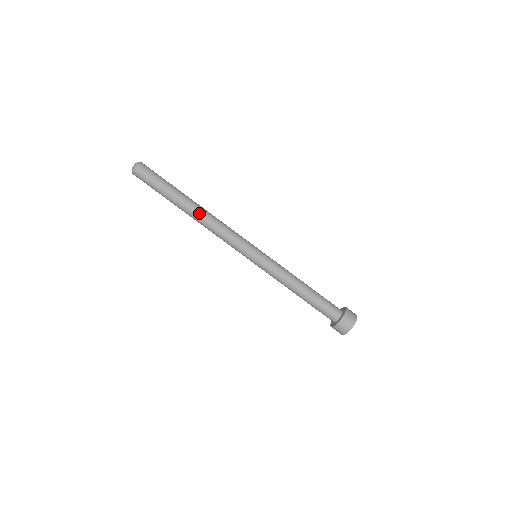
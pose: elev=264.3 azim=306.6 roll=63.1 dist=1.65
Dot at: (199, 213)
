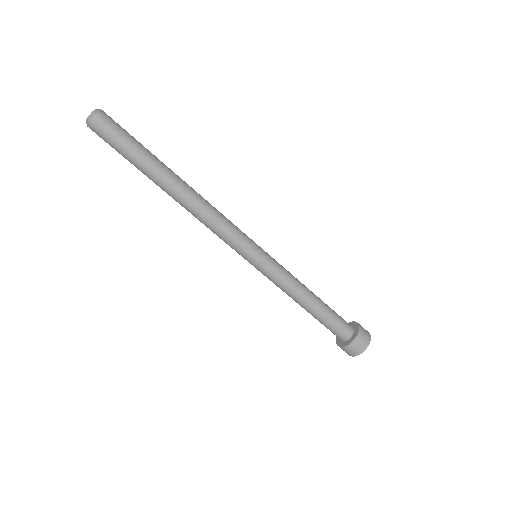
Dot at: (189, 190)
